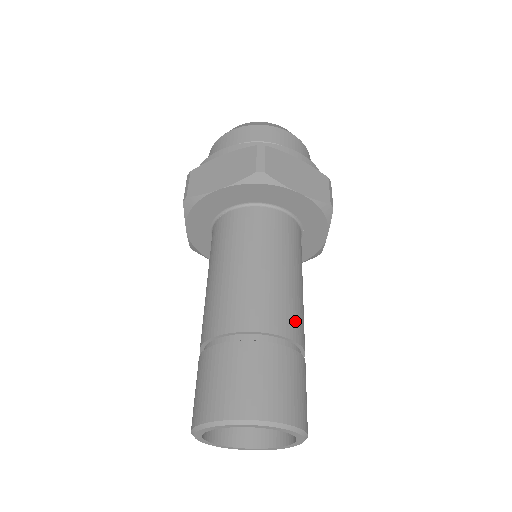
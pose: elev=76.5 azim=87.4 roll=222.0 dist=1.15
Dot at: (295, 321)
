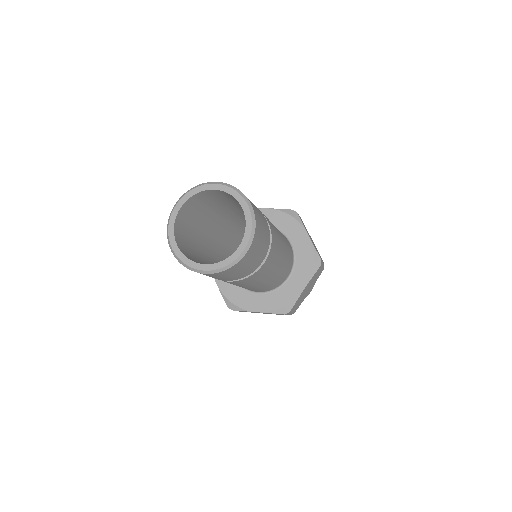
Dot at: (275, 238)
